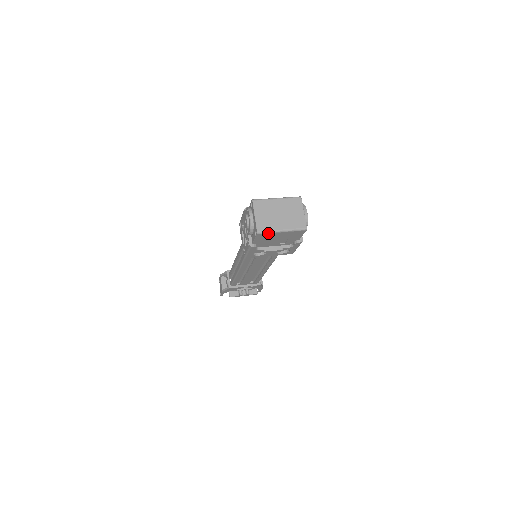
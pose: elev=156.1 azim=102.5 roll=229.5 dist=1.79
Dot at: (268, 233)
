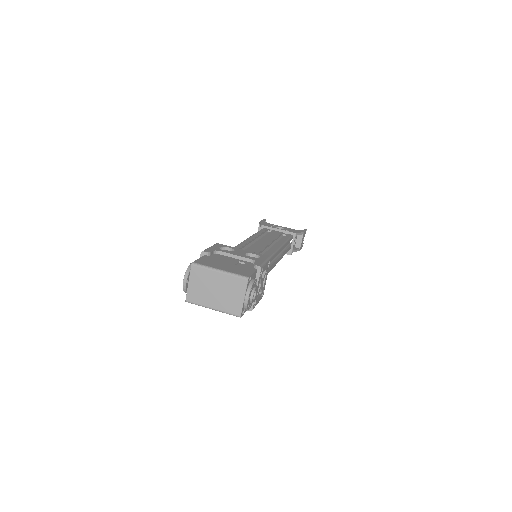
Dot at: (198, 305)
